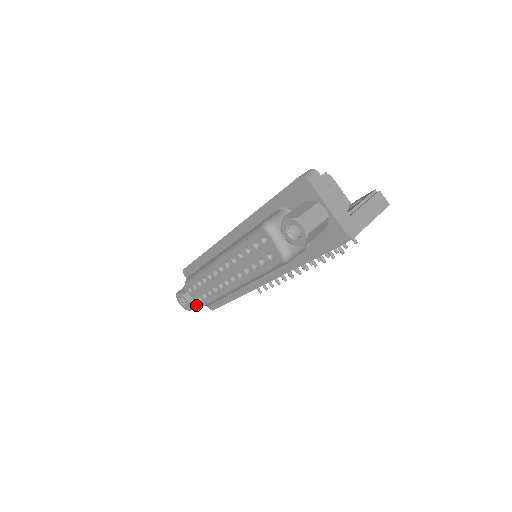
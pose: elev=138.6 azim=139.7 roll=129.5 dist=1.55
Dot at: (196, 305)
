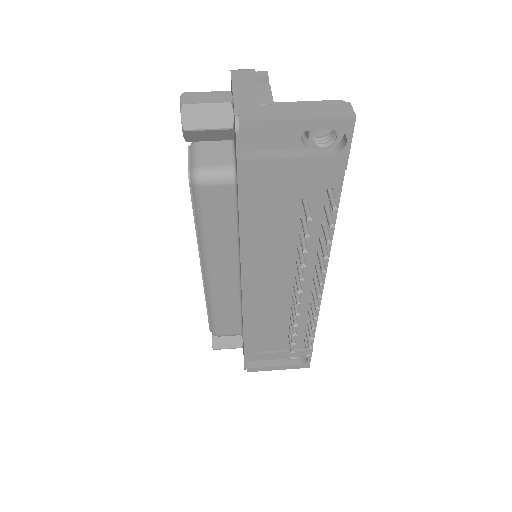
Dot at: (224, 347)
